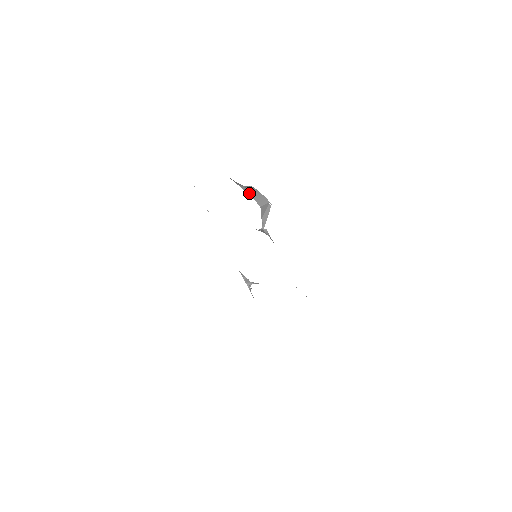
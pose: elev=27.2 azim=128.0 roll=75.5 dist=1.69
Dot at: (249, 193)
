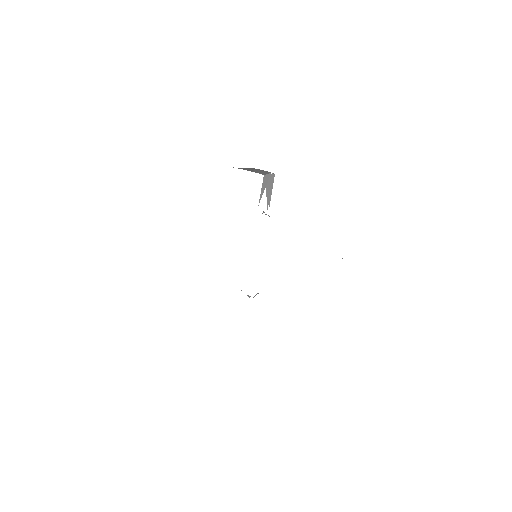
Dot at: occluded
